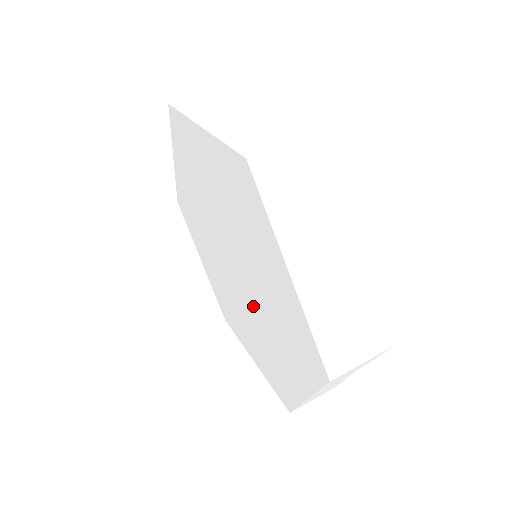
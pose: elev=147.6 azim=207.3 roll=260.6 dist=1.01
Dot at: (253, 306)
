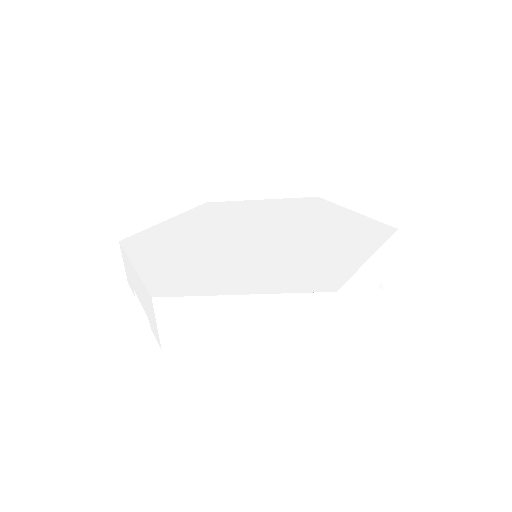
Dot at: (286, 242)
